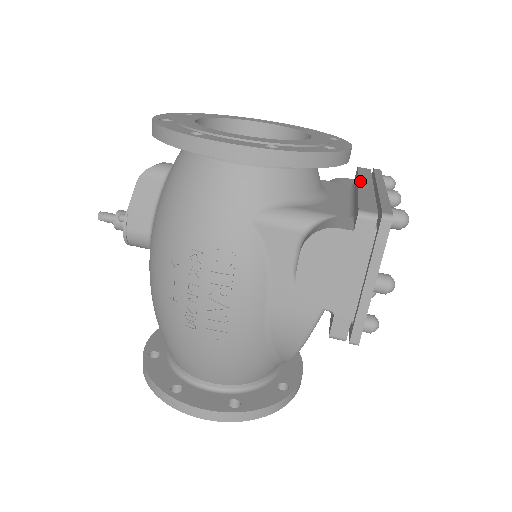
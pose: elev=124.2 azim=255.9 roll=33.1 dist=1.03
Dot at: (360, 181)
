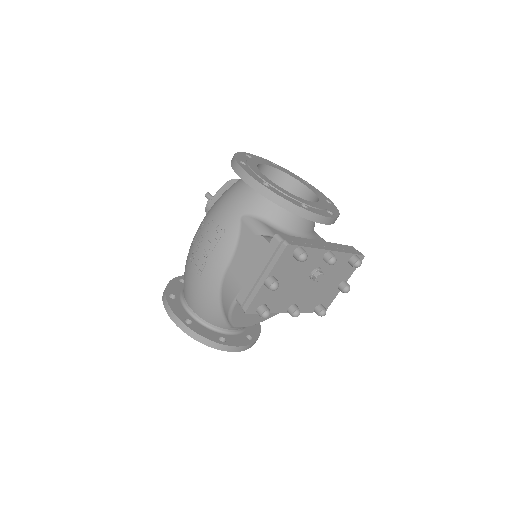
Dot at: (326, 242)
